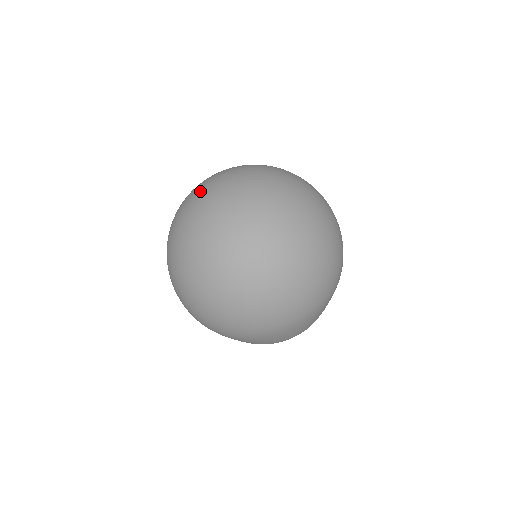
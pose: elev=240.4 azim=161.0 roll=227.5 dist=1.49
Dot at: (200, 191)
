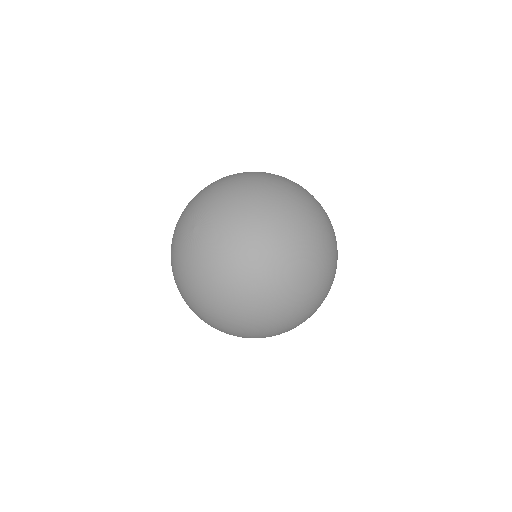
Dot at: (178, 243)
